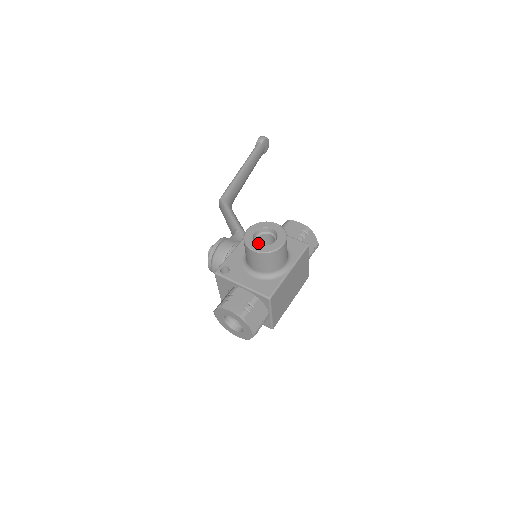
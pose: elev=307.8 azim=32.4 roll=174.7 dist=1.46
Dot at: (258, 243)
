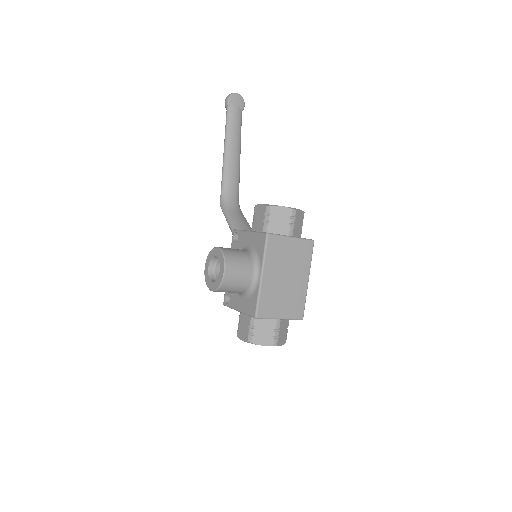
Dot at: occluded
